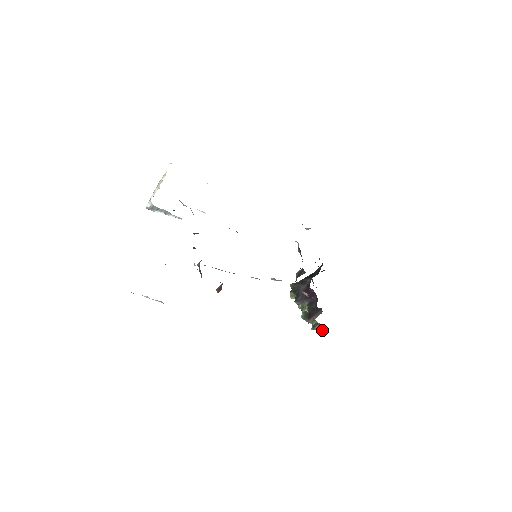
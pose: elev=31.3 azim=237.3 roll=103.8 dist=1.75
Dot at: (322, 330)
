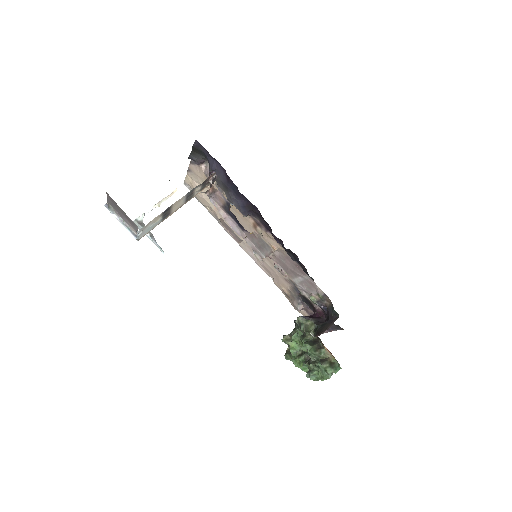
Dot at: (333, 370)
